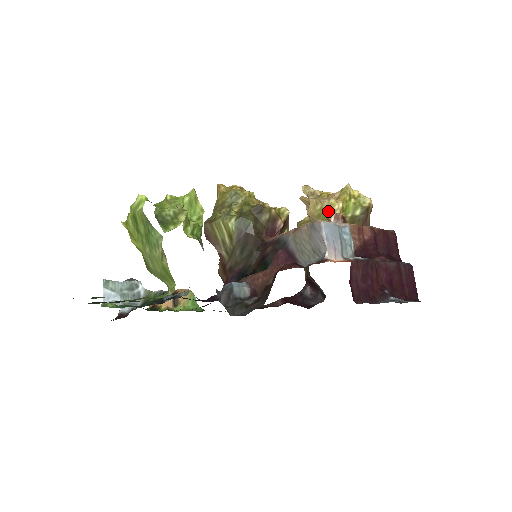
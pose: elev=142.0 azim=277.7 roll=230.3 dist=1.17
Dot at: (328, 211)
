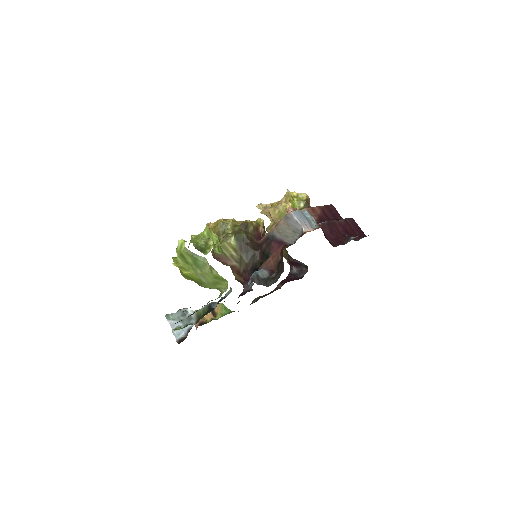
Dot at: (287, 209)
